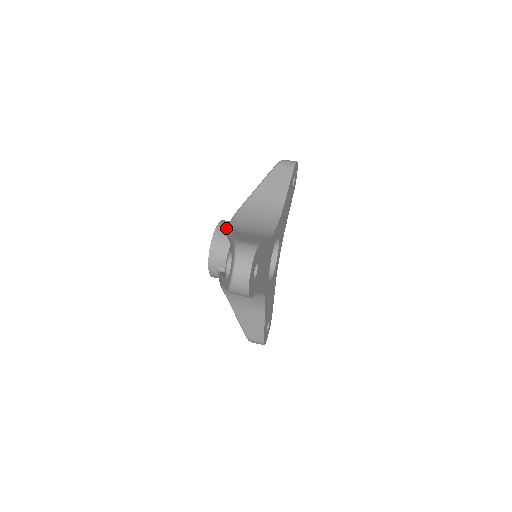
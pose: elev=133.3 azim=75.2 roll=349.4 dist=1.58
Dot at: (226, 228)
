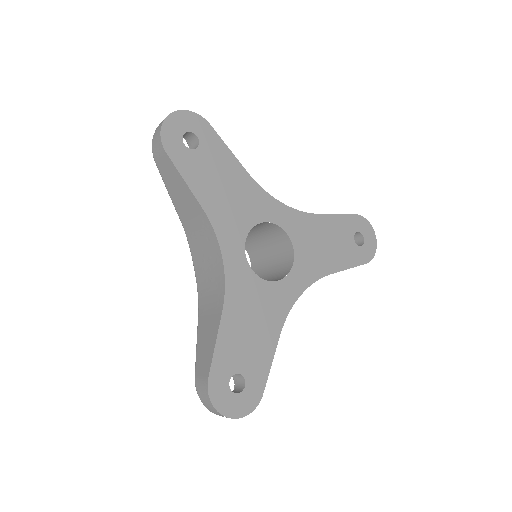
Dot at: occluded
